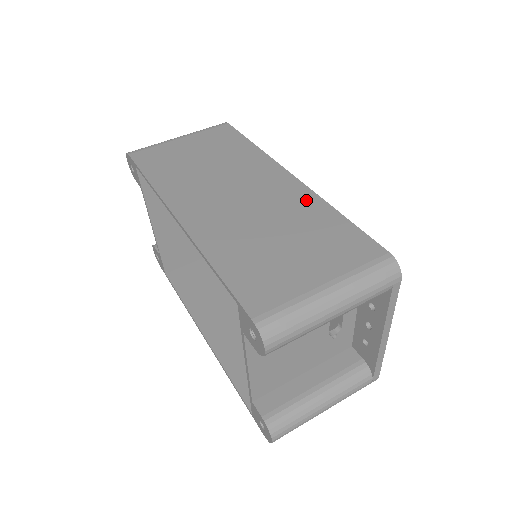
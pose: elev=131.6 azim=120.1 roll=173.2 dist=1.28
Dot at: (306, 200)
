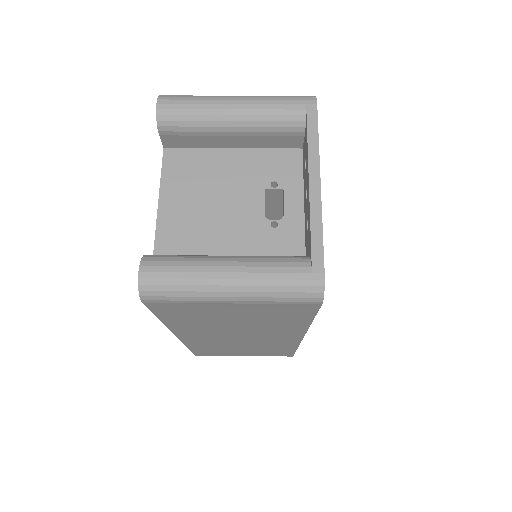
Dot at: occluded
